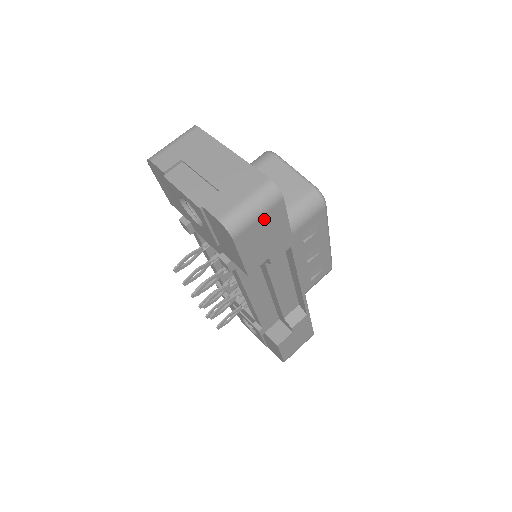
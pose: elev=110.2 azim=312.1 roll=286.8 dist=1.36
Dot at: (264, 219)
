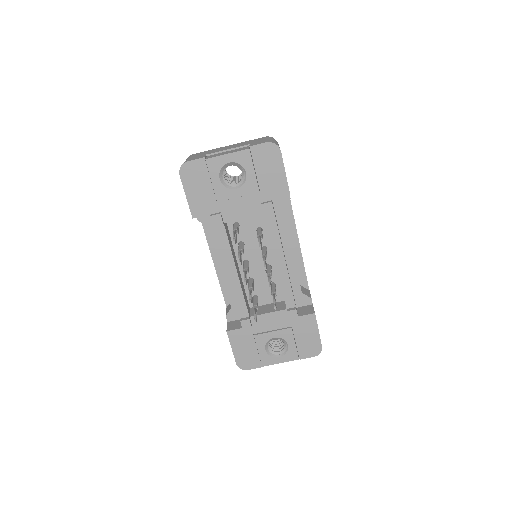
Dot at: occluded
